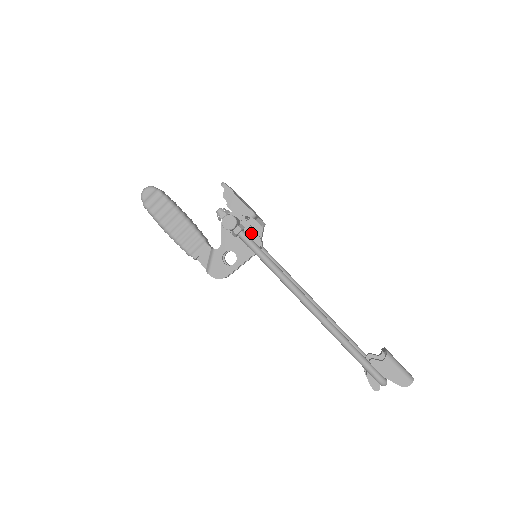
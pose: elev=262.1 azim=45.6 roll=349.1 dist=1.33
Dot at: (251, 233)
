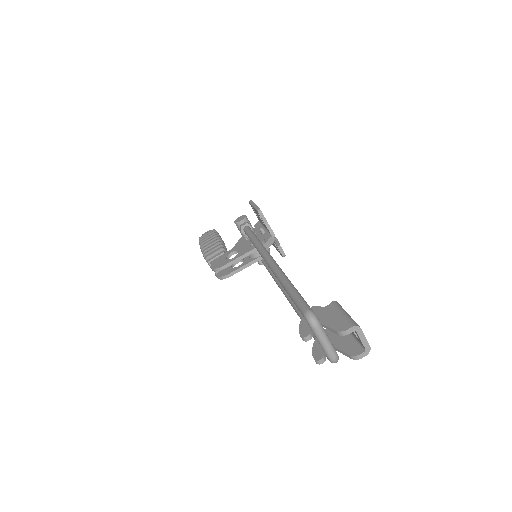
Dot at: (259, 238)
